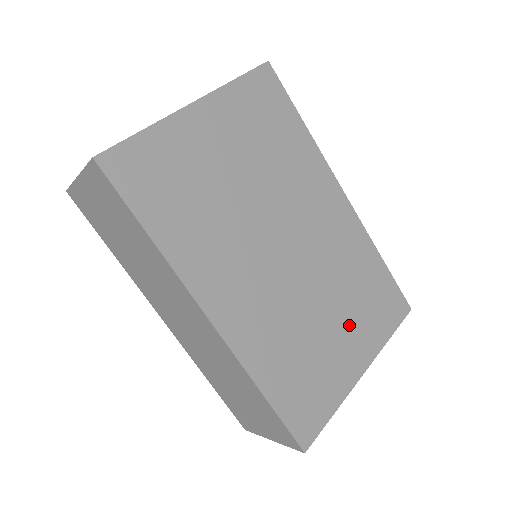
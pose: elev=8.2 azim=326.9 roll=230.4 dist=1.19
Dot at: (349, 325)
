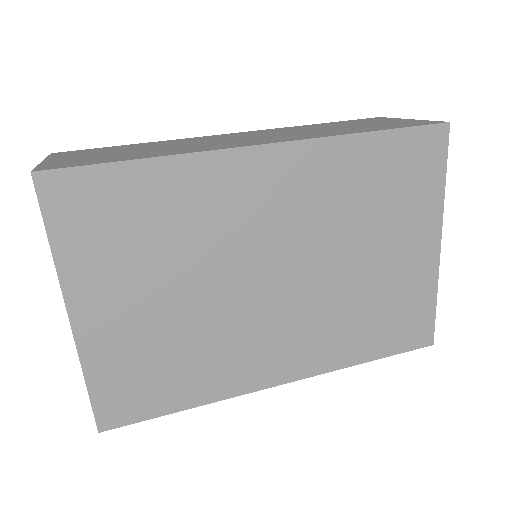
Dot at: (392, 236)
